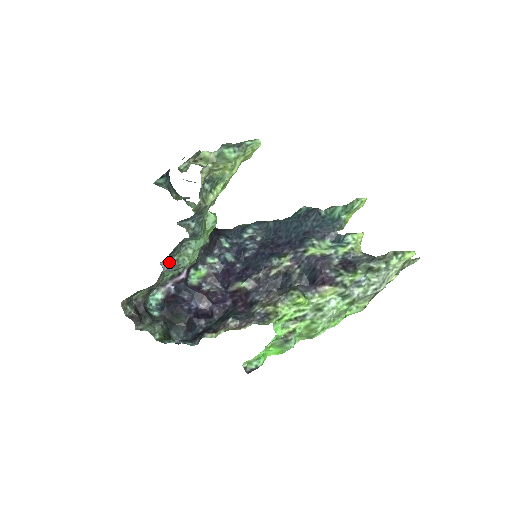
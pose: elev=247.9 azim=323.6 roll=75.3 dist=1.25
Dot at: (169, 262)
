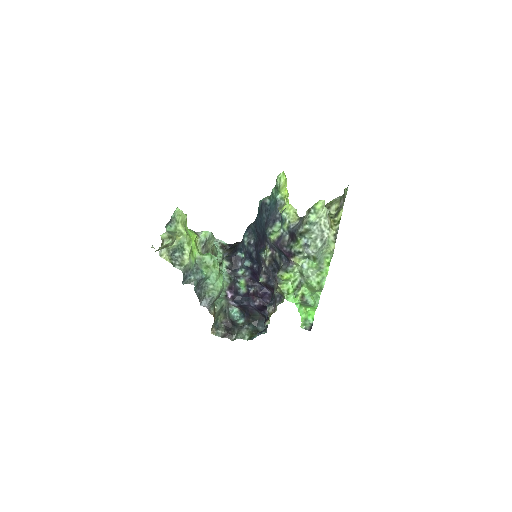
Dot at: (205, 301)
